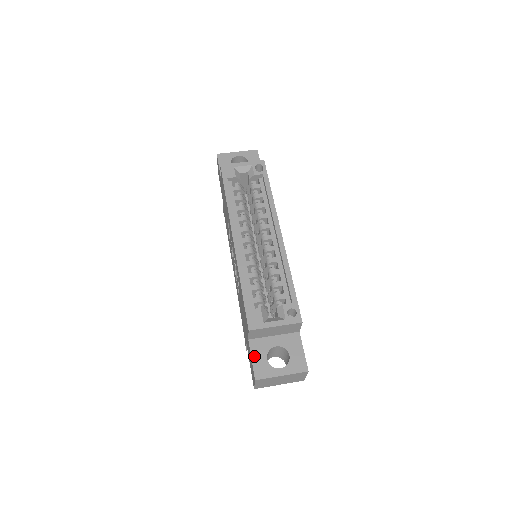
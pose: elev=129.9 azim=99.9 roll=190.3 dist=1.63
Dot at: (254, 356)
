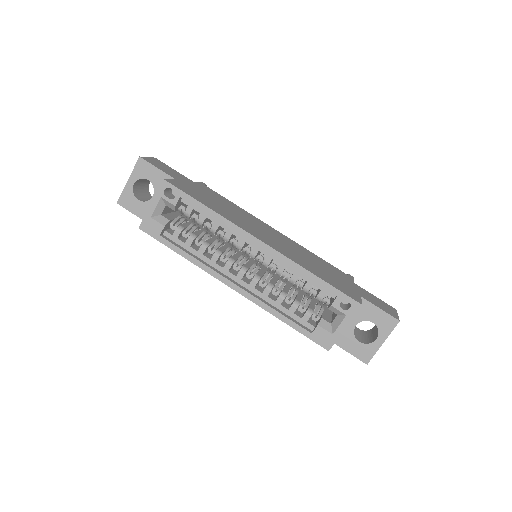
Dot at: (348, 349)
